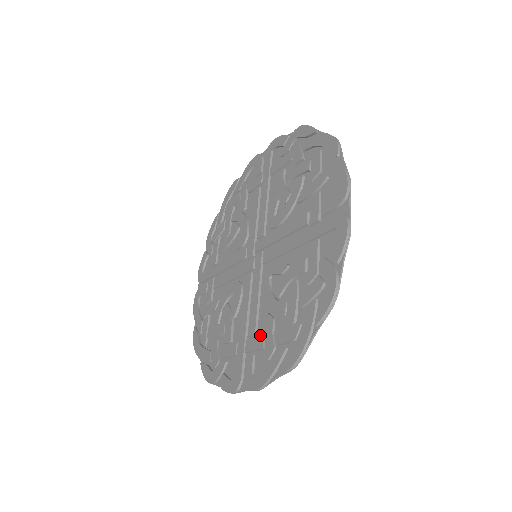
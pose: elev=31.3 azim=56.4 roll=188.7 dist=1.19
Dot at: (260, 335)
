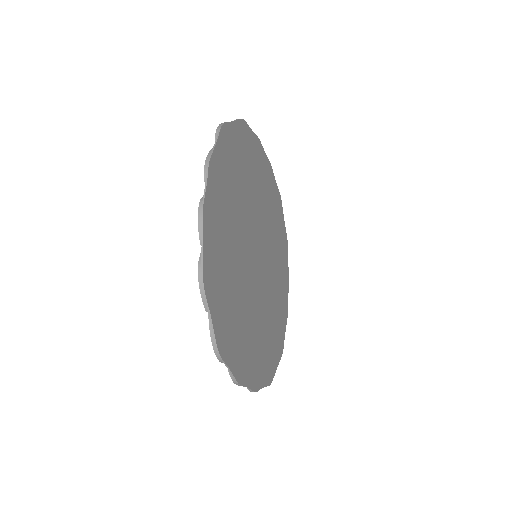
Dot at: (243, 331)
